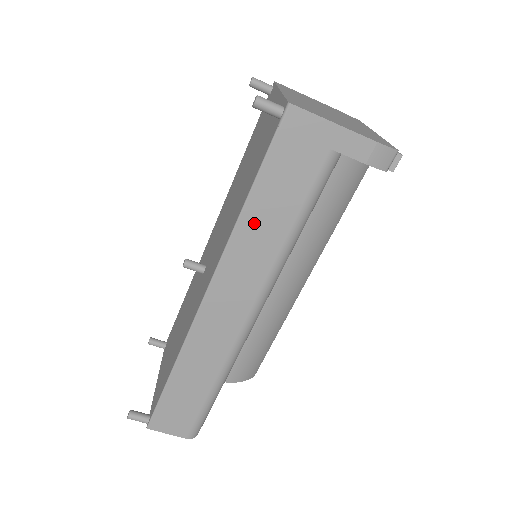
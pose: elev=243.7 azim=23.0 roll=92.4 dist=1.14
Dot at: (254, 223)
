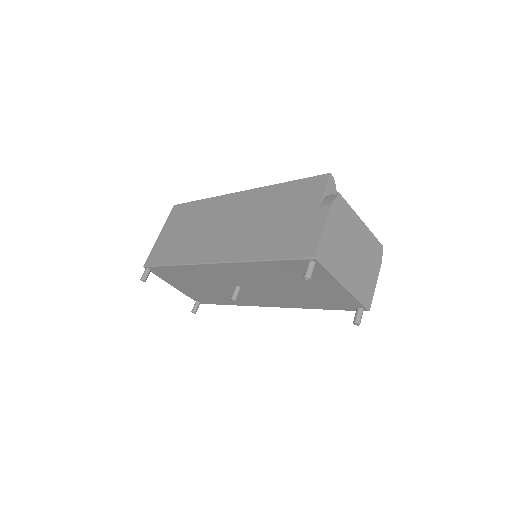
Dot at: occluded
